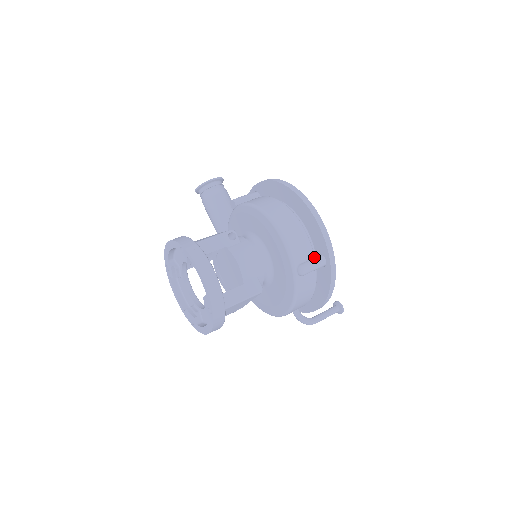
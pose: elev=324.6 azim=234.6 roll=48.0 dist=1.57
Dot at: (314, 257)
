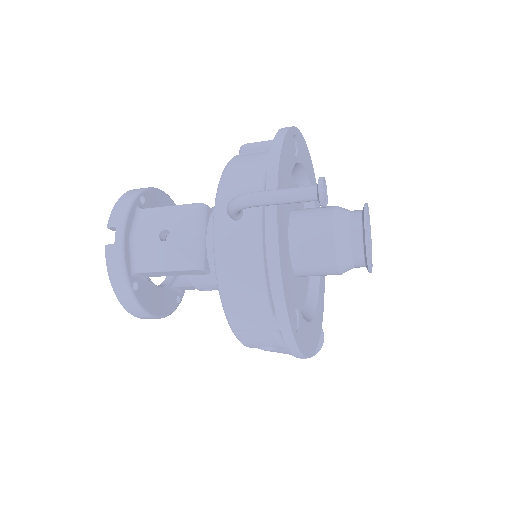
Dot at: occluded
